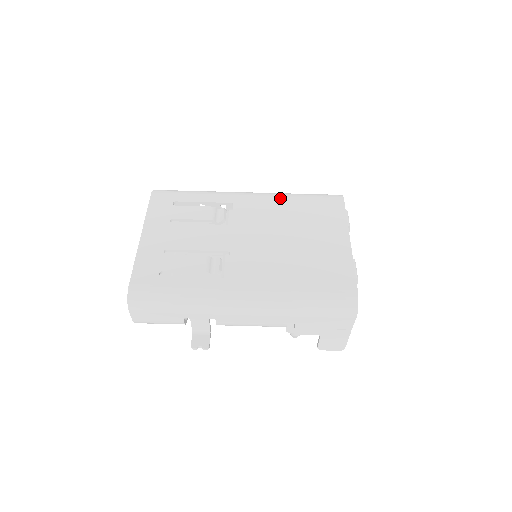
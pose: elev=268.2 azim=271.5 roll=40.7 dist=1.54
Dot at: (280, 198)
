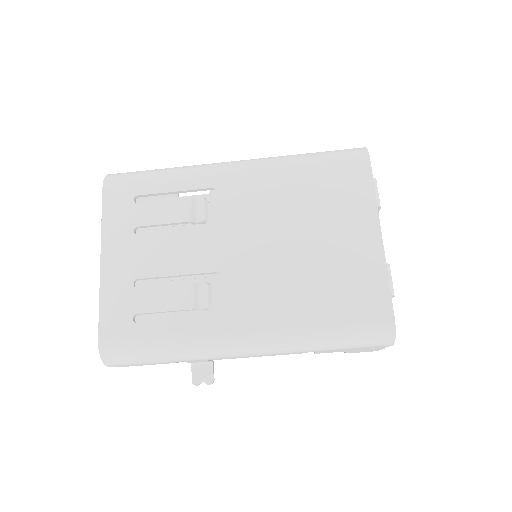
Dot at: (279, 170)
